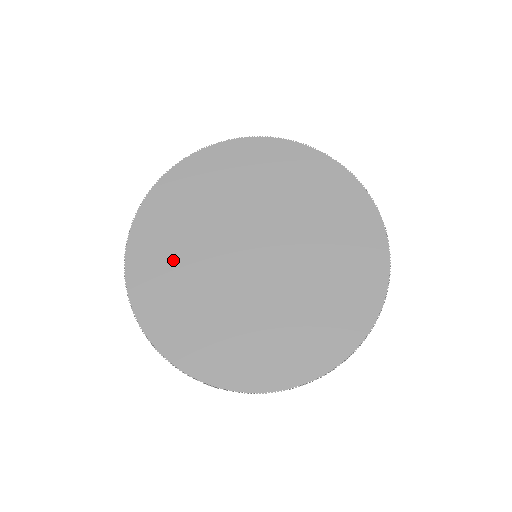
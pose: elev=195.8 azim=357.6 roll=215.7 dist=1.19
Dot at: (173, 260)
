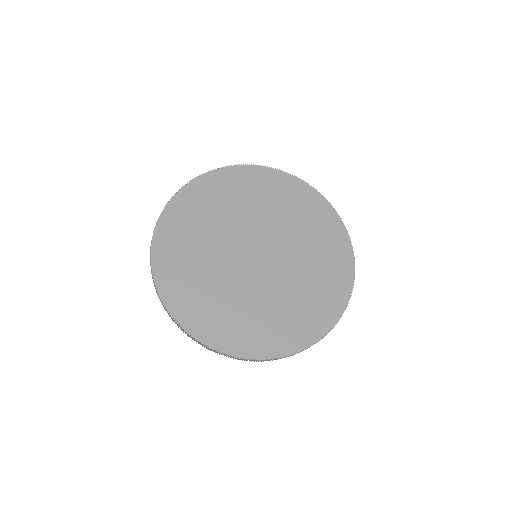
Dot at: (191, 247)
